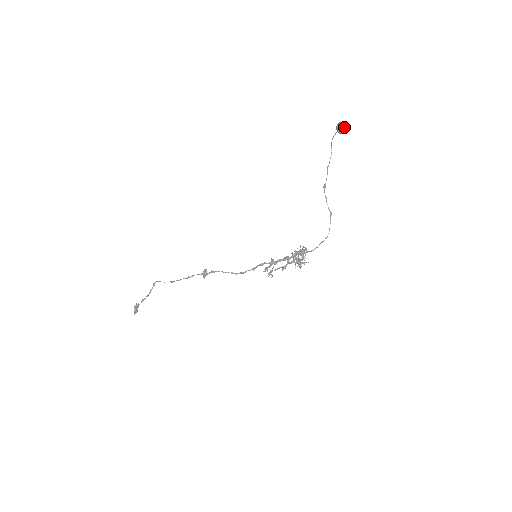
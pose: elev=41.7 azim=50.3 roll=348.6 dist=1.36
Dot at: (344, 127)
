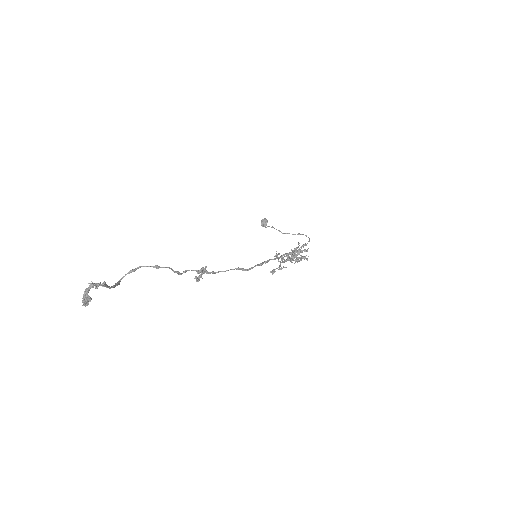
Dot at: (267, 220)
